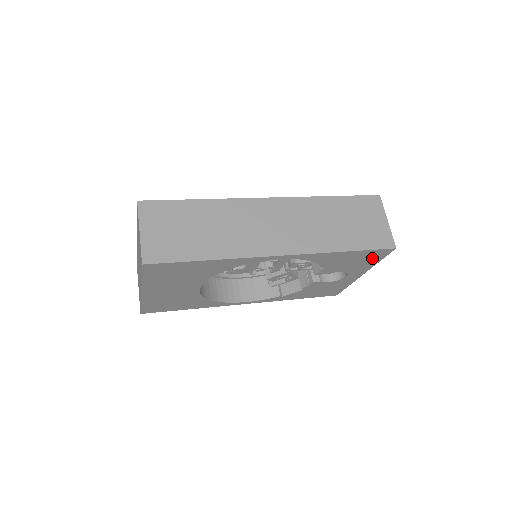
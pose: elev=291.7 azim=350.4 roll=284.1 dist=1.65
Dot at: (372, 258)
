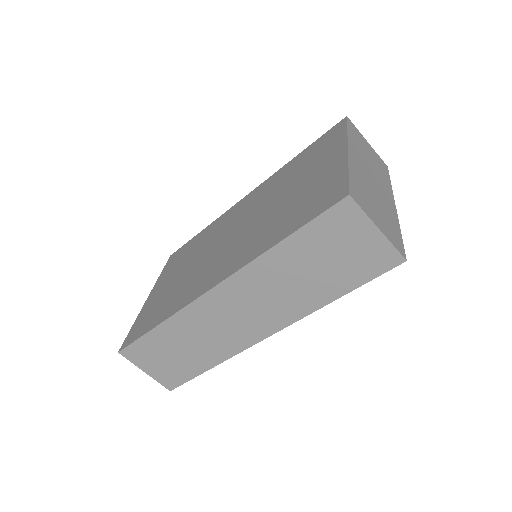
Dot at: occluded
